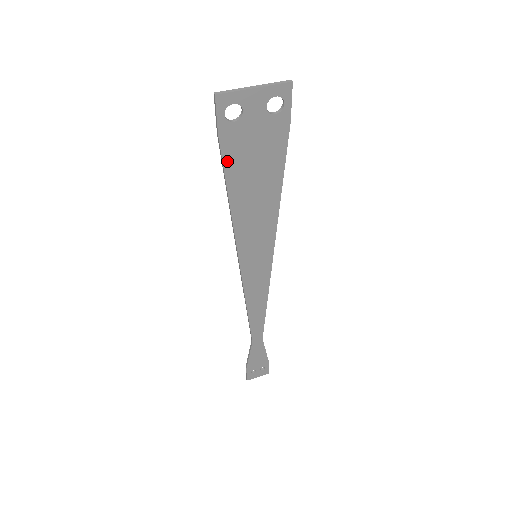
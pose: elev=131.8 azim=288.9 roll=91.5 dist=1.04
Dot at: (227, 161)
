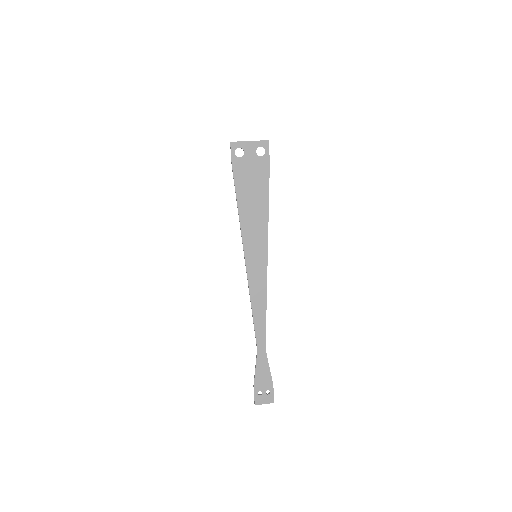
Dot at: (236, 180)
